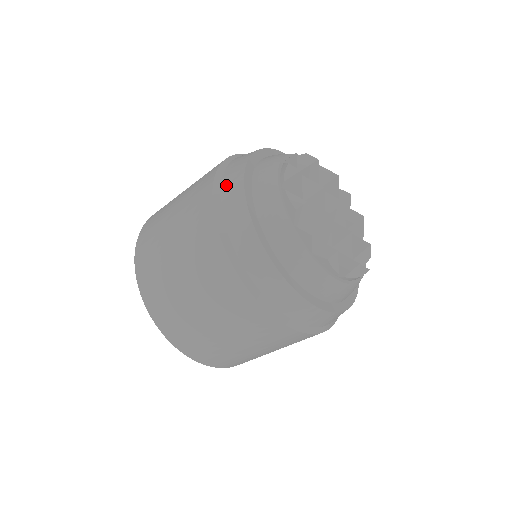
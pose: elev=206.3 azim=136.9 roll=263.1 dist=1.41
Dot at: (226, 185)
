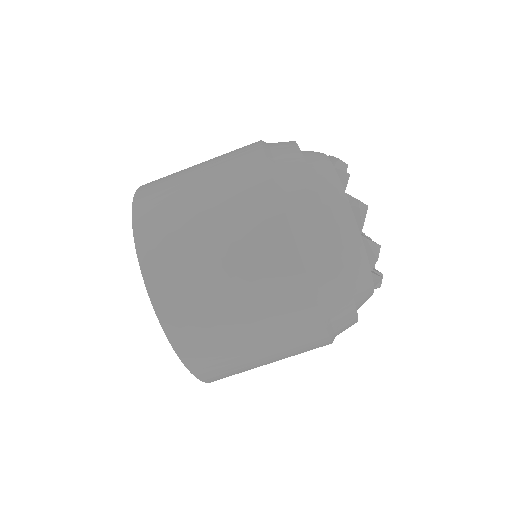
Dot at: occluded
